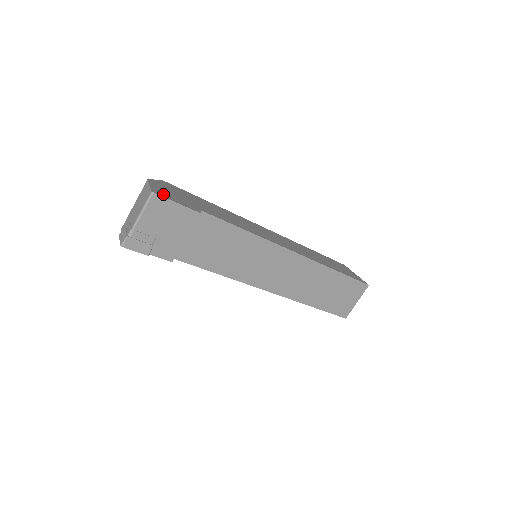
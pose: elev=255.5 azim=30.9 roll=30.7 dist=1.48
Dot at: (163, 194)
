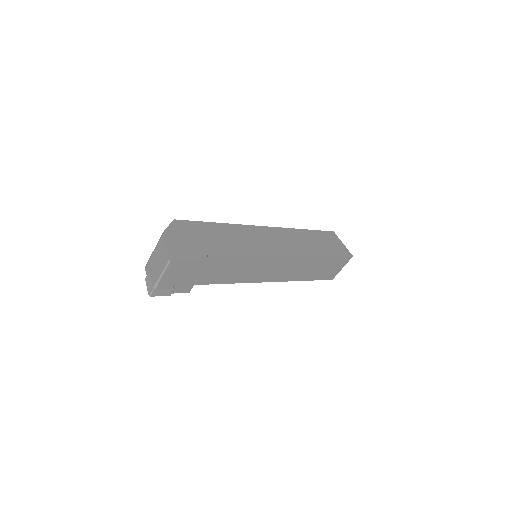
Dot at: (178, 255)
